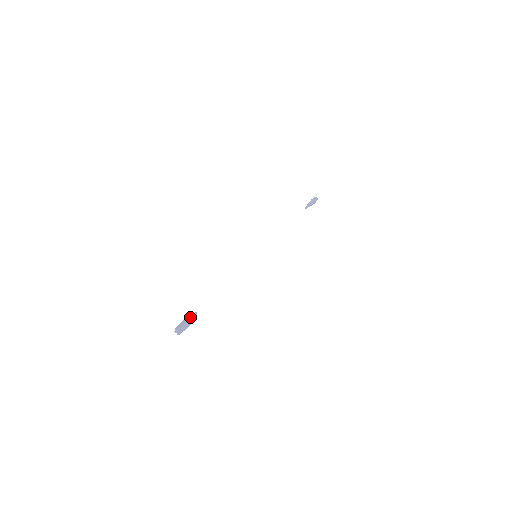
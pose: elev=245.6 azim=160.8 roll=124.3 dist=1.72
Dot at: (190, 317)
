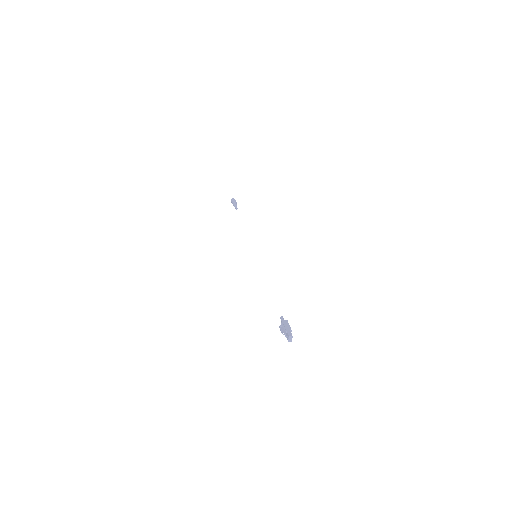
Dot at: occluded
